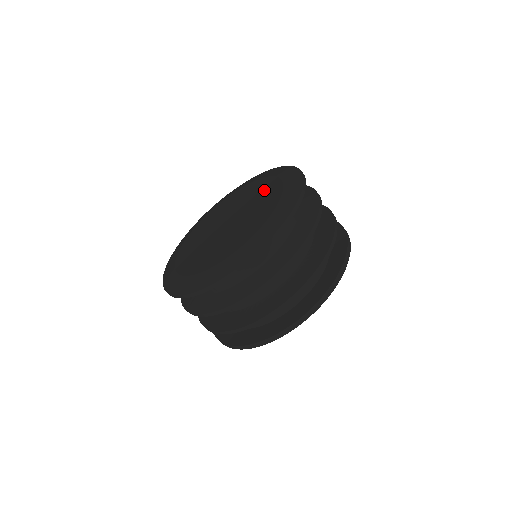
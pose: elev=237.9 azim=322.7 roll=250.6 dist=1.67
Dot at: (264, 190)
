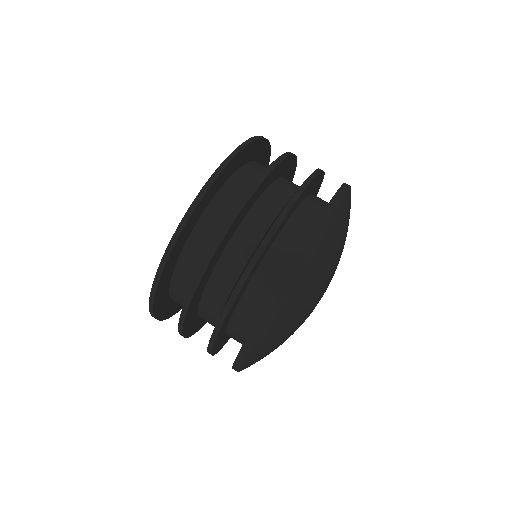
Dot at: occluded
